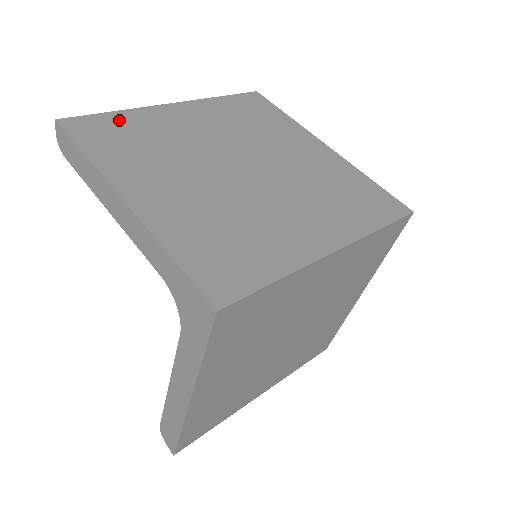
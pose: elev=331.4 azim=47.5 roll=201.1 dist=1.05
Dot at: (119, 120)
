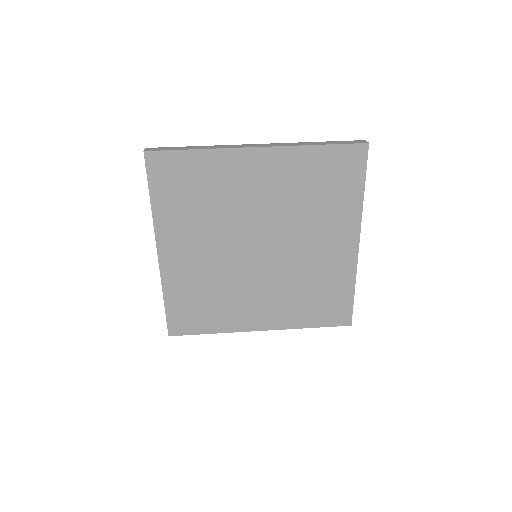
Dot at: (195, 164)
